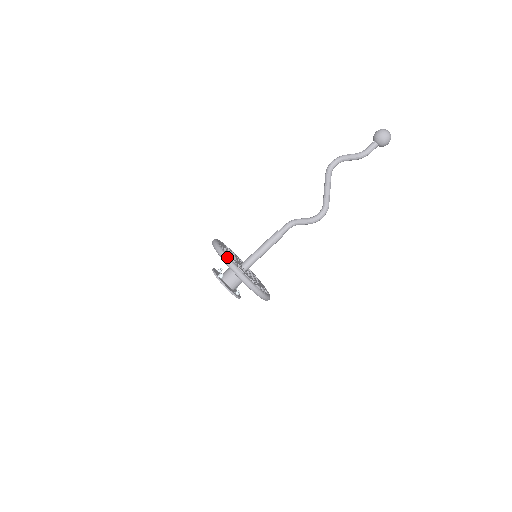
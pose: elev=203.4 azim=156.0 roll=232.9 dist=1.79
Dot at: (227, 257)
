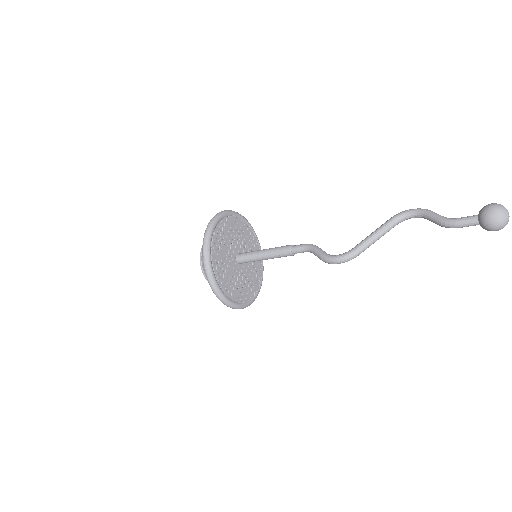
Dot at: (210, 229)
